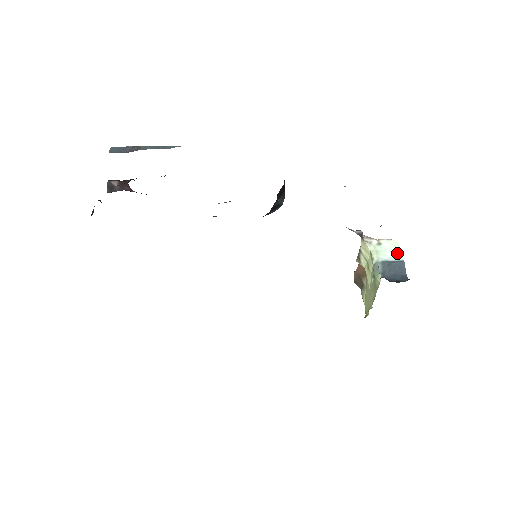
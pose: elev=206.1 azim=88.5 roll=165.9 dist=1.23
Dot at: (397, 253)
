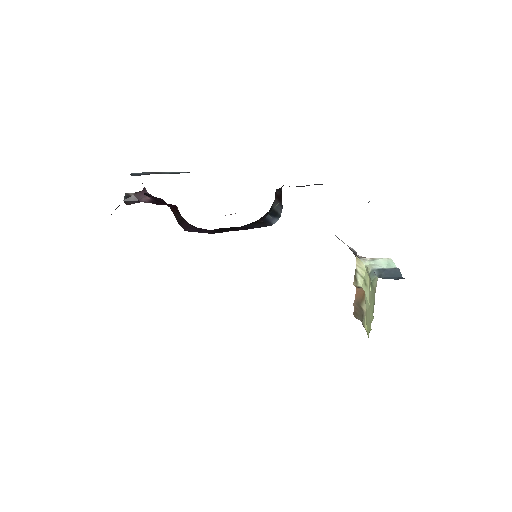
Dot at: (391, 265)
